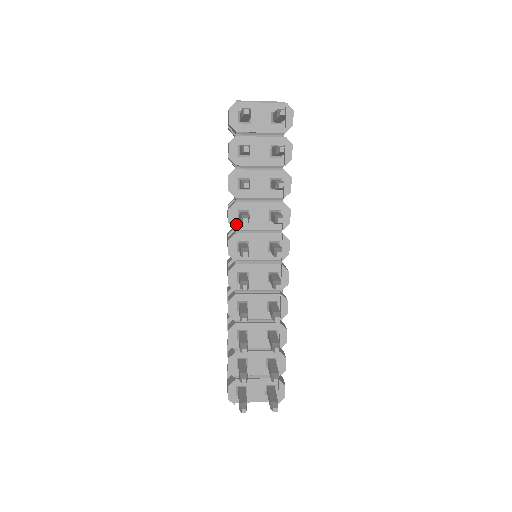
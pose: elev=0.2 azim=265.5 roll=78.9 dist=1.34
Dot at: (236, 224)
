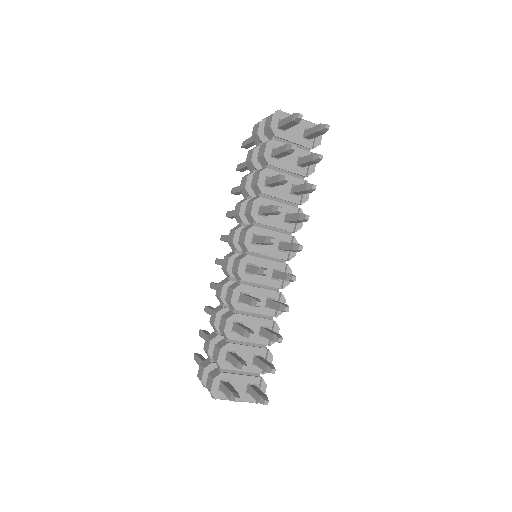
Dot at: (256, 217)
